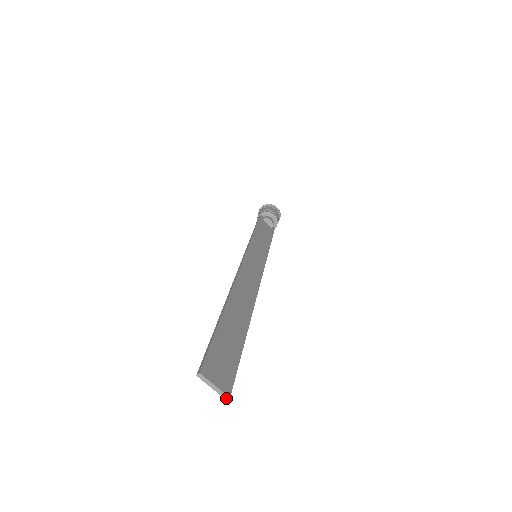
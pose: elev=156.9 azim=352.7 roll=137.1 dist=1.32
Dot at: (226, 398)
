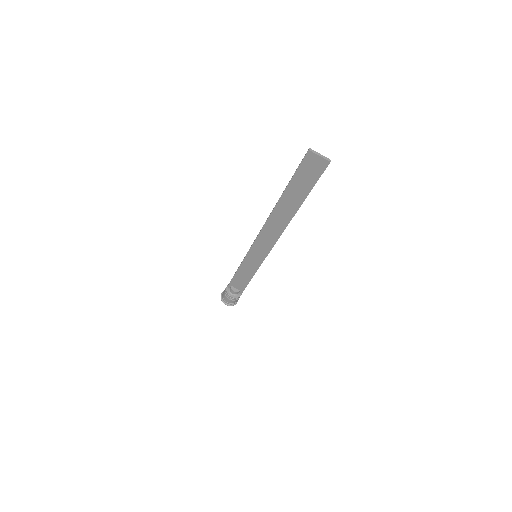
Dot at: (329, 161)
